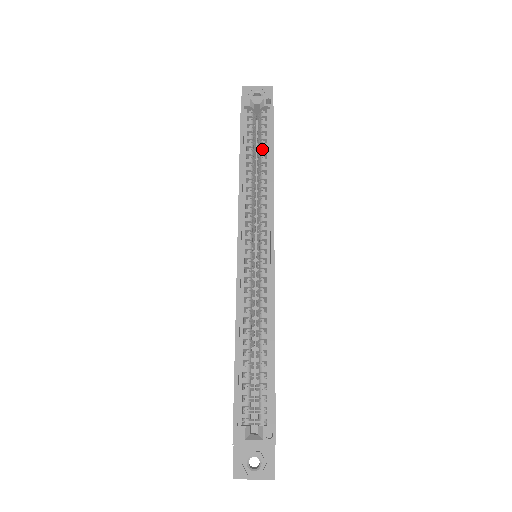
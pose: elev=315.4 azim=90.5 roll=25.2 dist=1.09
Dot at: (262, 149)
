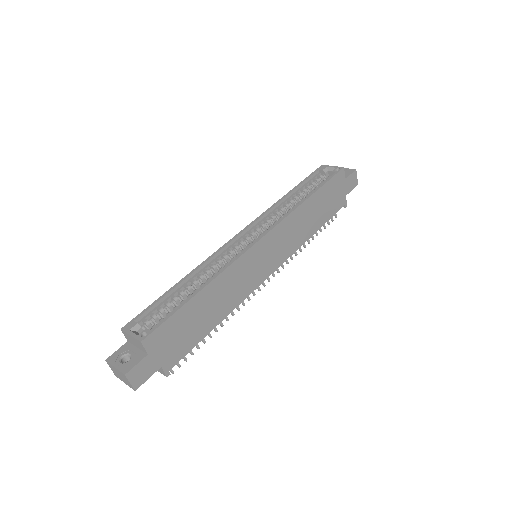
Dot at: occluded
